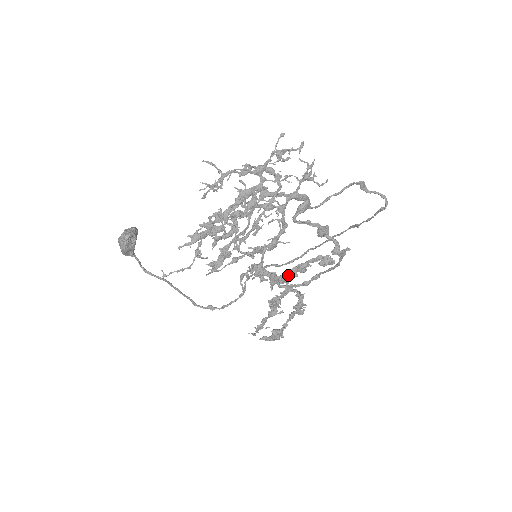
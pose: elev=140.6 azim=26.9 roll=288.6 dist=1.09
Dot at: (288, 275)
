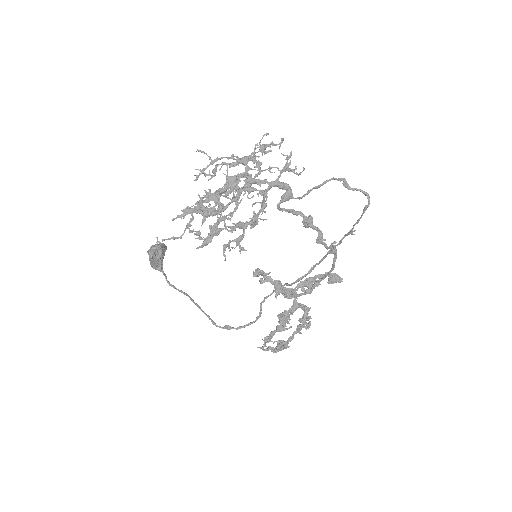
Dot at: (295, 289)
